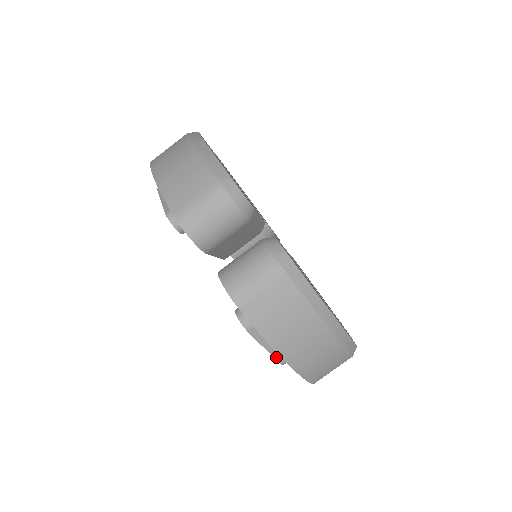
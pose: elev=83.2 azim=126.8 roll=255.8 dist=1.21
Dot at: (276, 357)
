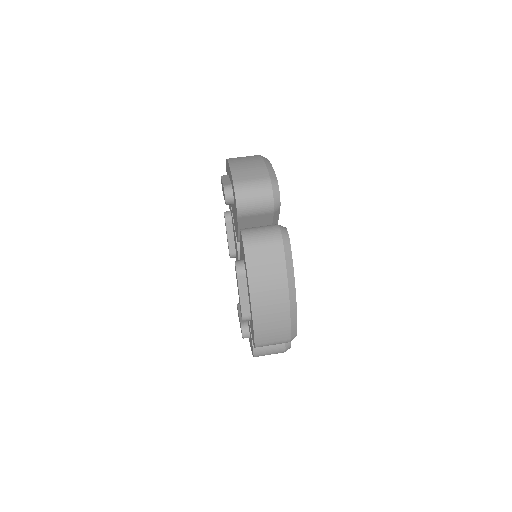
Dot at: (243, 309)
